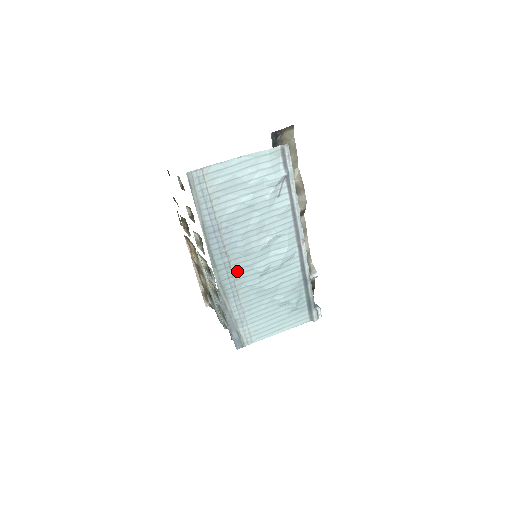
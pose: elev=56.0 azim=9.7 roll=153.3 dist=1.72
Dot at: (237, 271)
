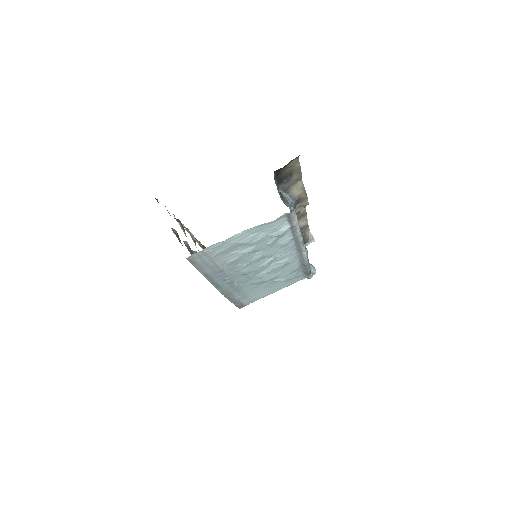
Dot at: (239, 281)
